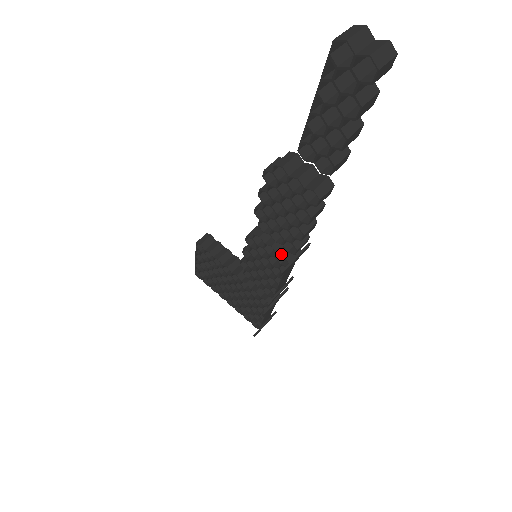
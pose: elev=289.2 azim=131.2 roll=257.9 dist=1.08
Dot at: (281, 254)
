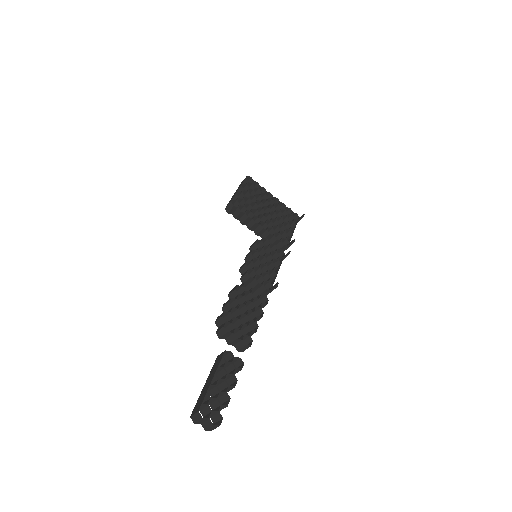
Dot at: occluded
